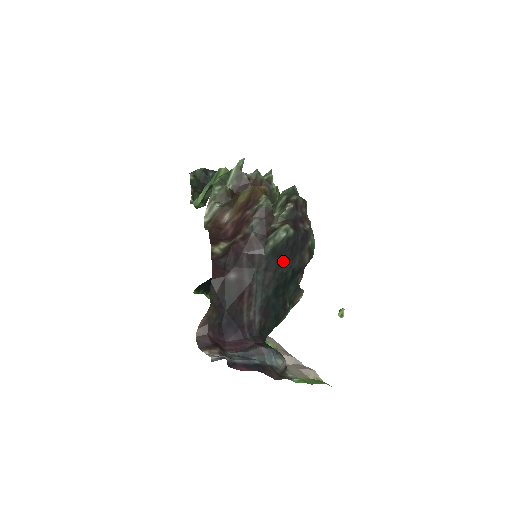
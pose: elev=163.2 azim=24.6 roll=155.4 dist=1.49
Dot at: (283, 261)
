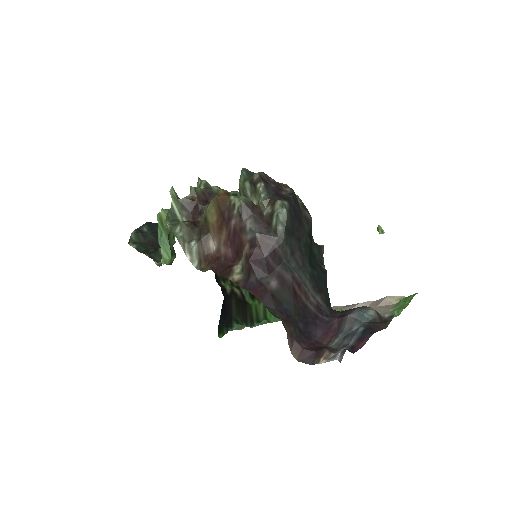
Dot at: (298, 234)
